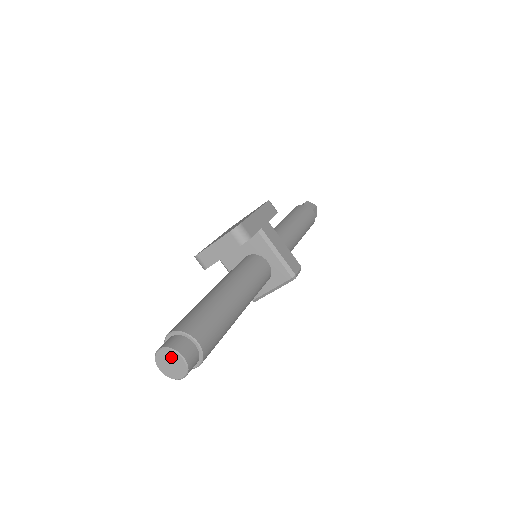
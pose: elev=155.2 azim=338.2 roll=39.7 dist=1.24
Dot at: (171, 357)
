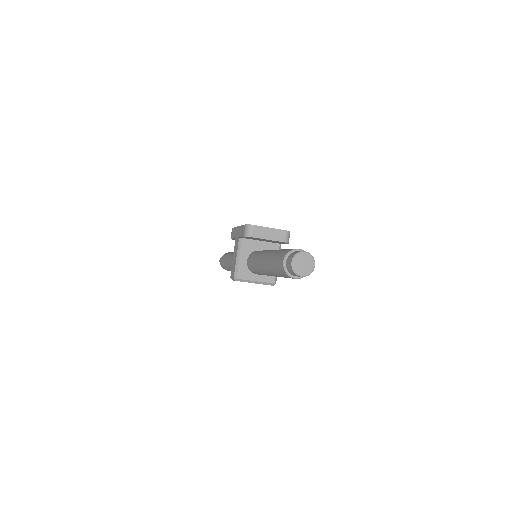
Dot at: (308, 260)
